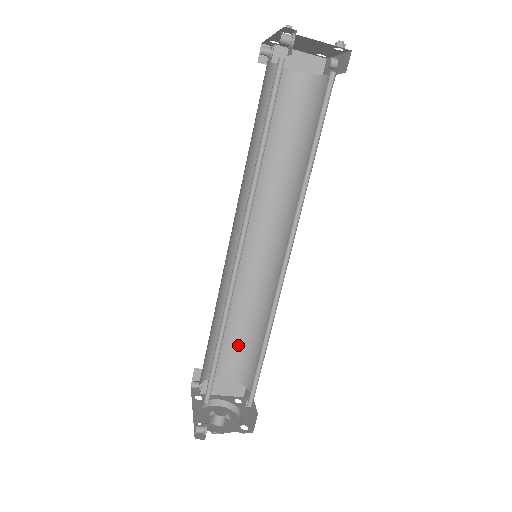
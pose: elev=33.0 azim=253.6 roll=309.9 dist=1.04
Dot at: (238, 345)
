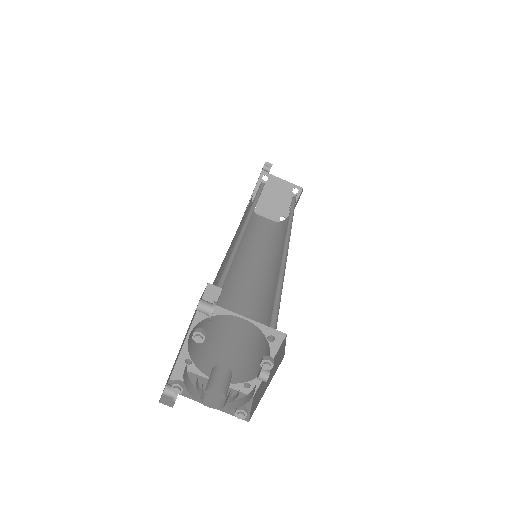
Dot at: (237, 347)
